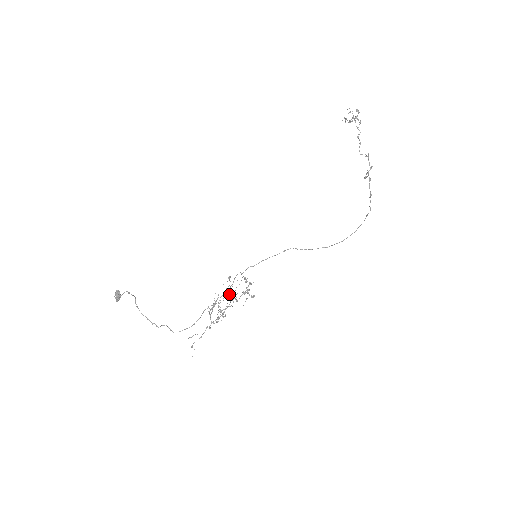
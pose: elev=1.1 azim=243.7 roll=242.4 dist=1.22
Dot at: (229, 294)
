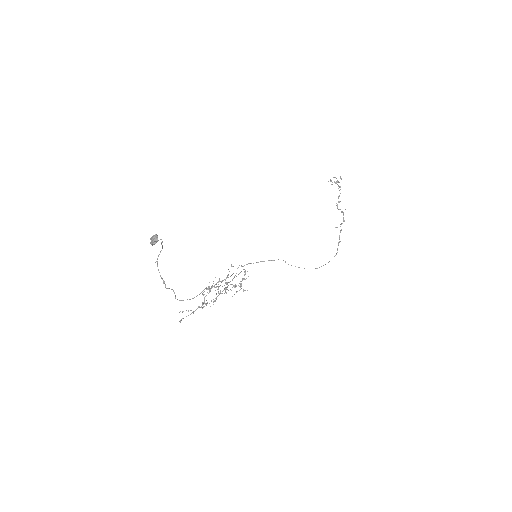
Dot at: (226, 282)
